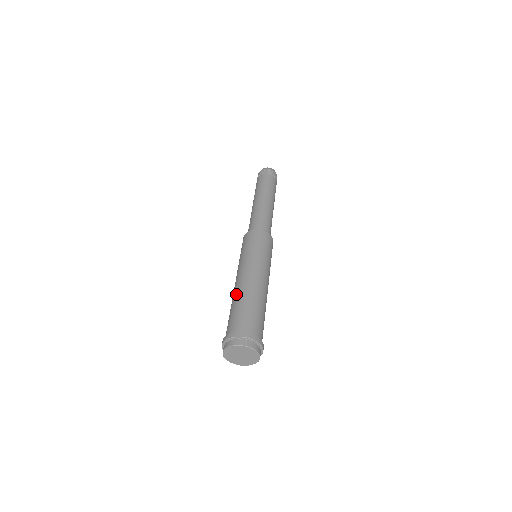
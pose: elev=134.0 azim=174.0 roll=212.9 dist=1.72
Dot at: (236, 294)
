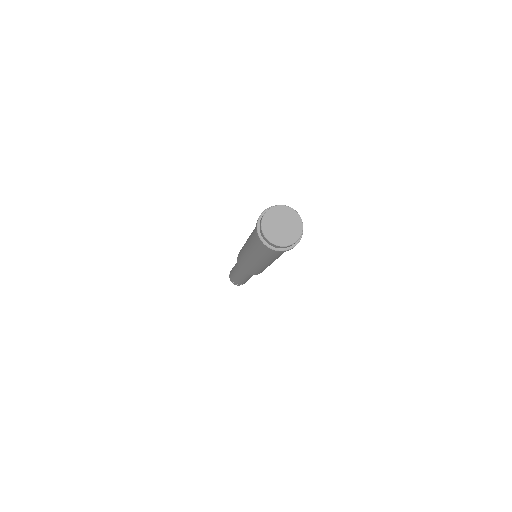
Dot at: occluded
